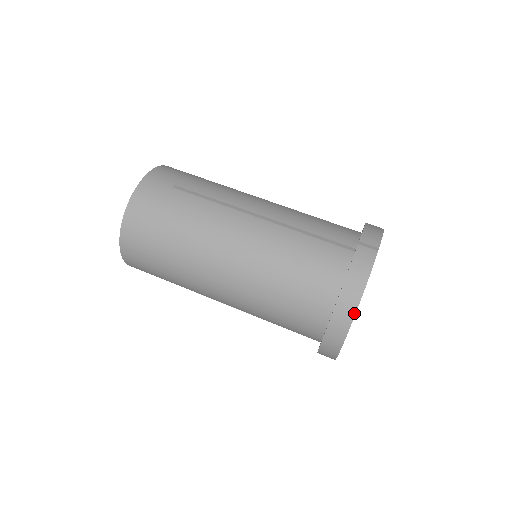
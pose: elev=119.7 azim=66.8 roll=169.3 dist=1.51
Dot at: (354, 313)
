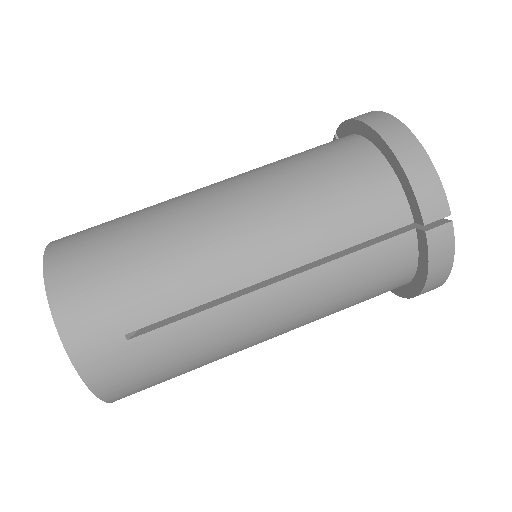
Dot at: occluded
